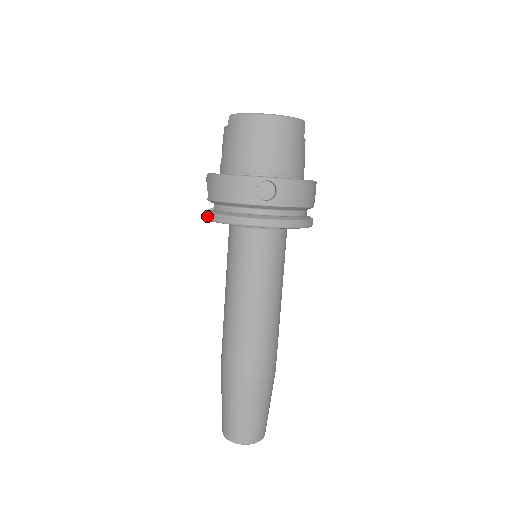
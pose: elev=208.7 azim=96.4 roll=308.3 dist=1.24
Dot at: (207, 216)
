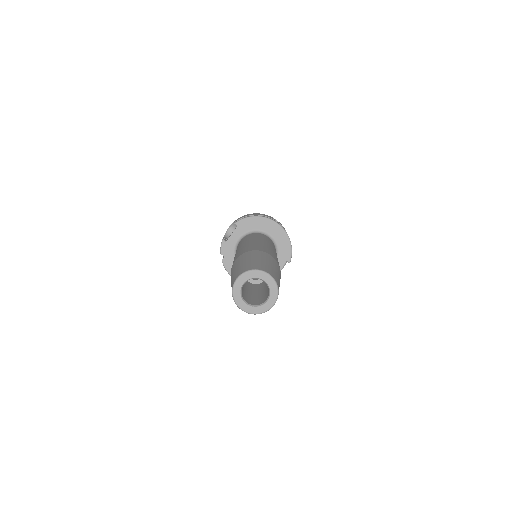
Dot at: (236, 222)
